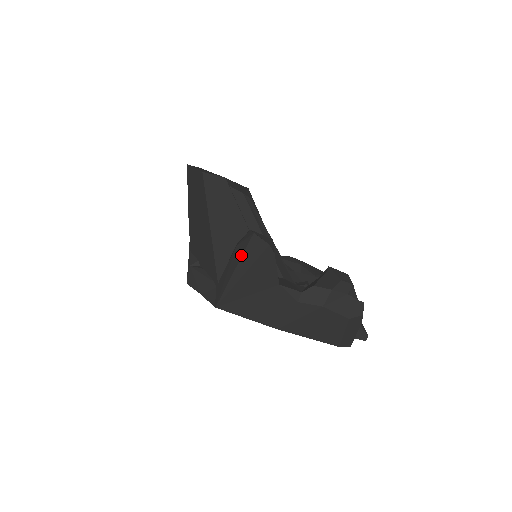
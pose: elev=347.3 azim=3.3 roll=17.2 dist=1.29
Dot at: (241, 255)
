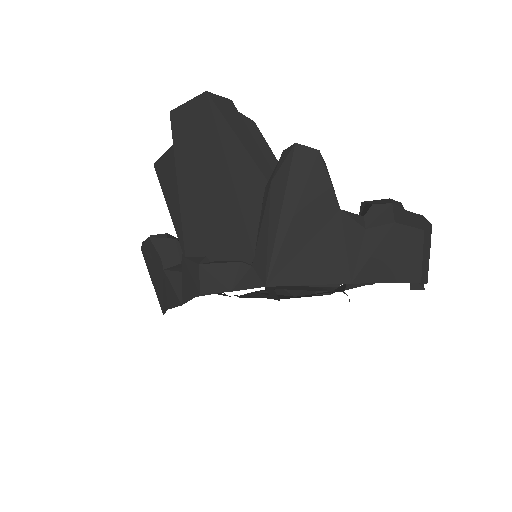
Dot at: (285, 184)
